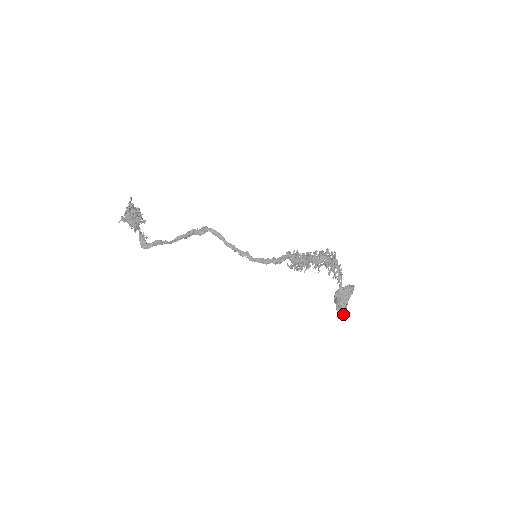
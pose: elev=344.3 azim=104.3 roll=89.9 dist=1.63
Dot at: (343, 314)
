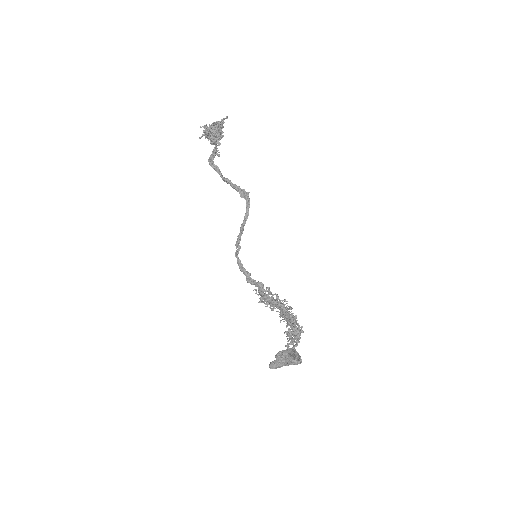
Dot at: (273, 366)
